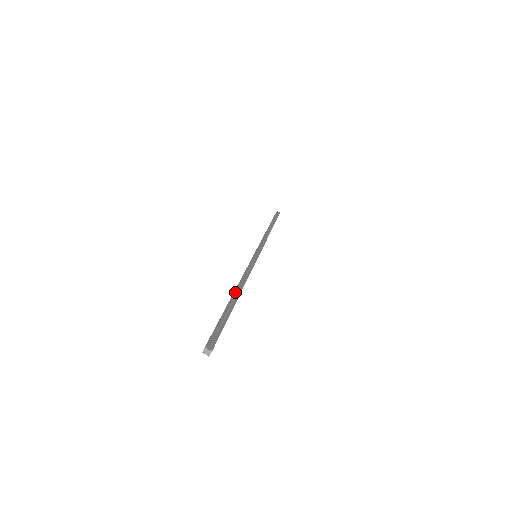
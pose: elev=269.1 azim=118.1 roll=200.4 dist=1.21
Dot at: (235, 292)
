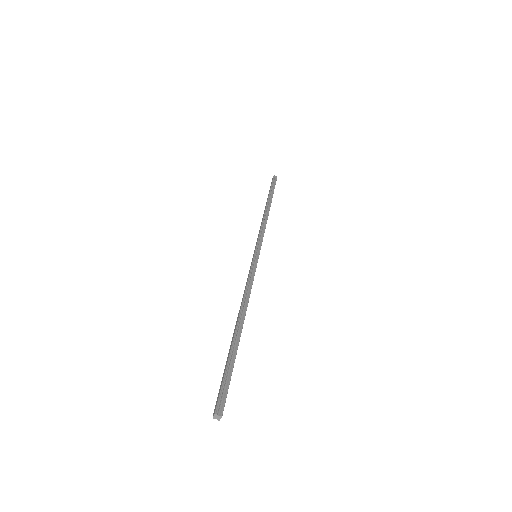
Dot at: (238, 322)
